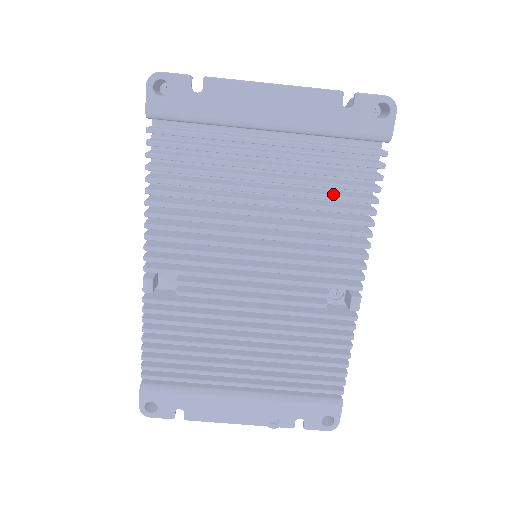
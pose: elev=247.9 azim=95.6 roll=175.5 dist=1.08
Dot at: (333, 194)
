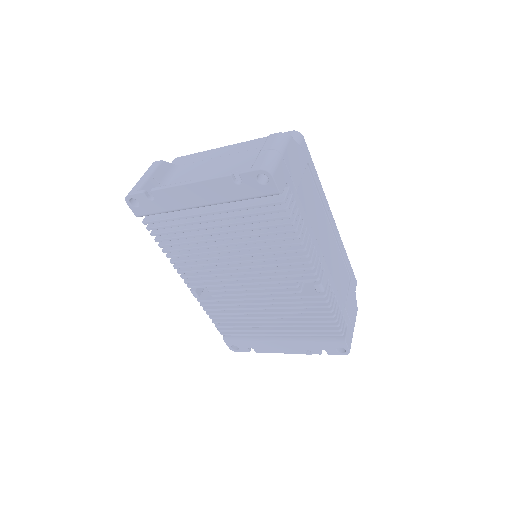
Dot at: (265, 231)
